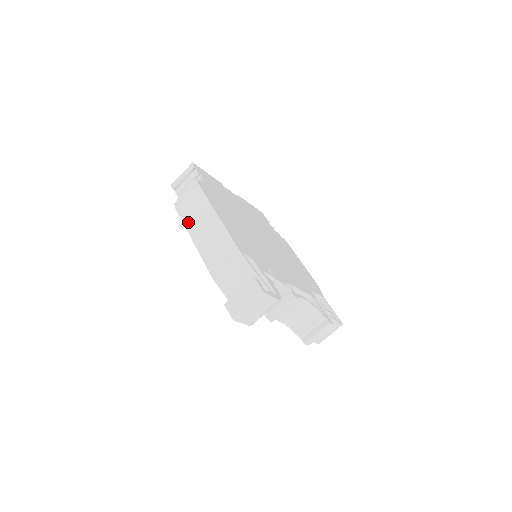
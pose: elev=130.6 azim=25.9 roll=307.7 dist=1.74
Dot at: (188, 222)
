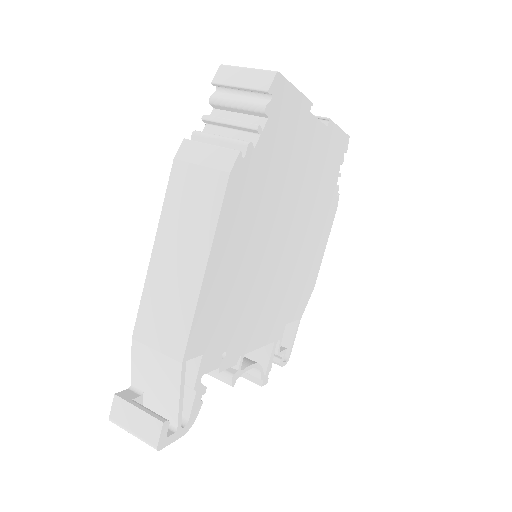
Dot at: (169, 214)
